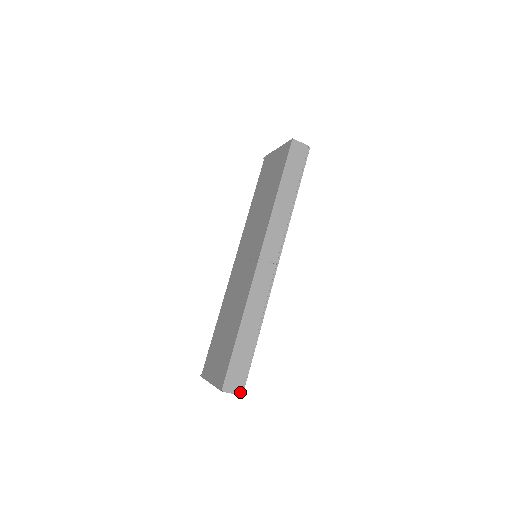
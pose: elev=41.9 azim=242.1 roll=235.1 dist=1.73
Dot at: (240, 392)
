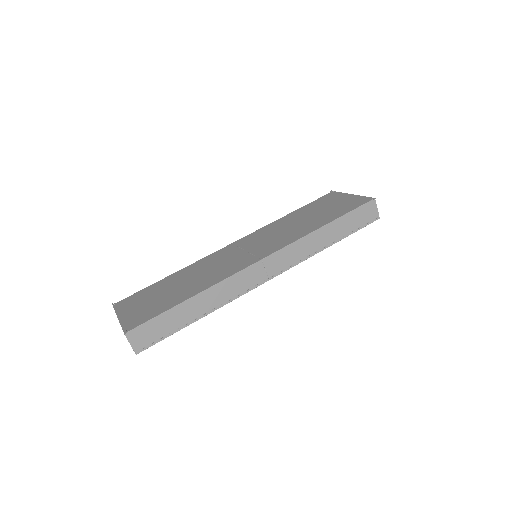
Dot at: (138, 350)
